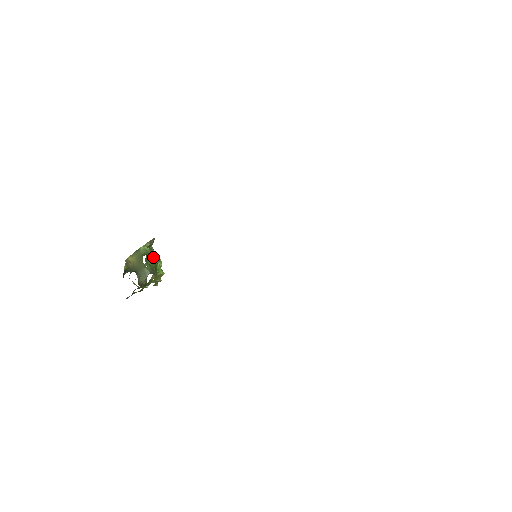
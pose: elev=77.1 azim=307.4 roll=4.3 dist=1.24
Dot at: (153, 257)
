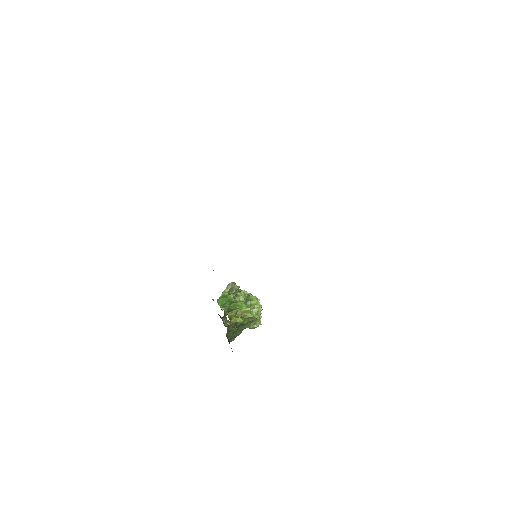
Dot at: (233, 299)
